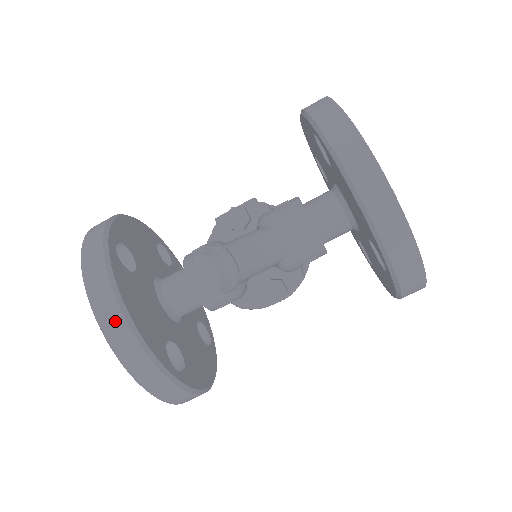
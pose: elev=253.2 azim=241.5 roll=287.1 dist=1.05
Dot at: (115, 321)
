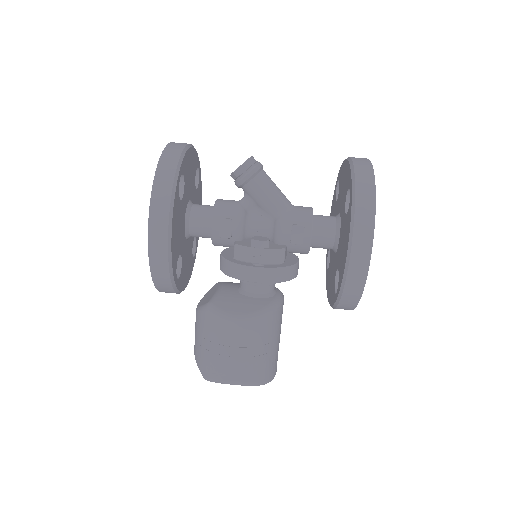
Dot at: (182, 143)
